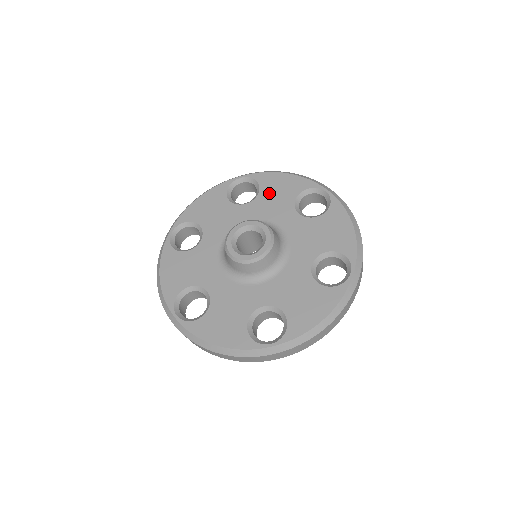
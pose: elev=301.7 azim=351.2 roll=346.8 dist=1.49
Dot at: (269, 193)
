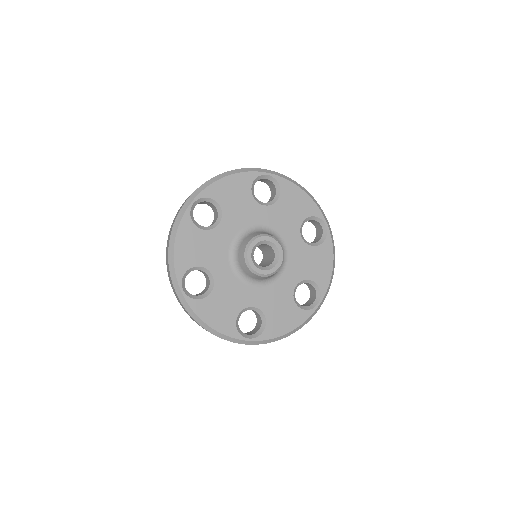
Dot at: (286, 205)
